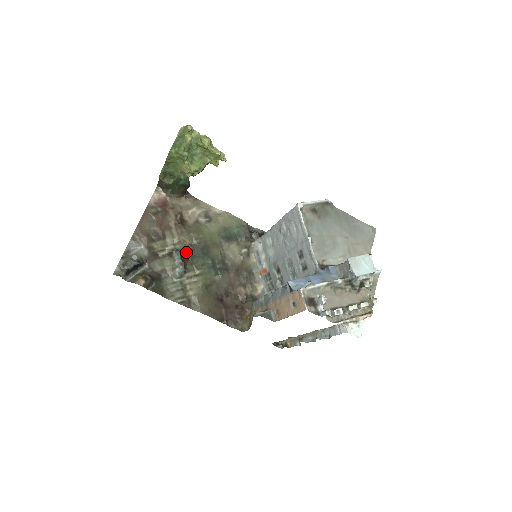
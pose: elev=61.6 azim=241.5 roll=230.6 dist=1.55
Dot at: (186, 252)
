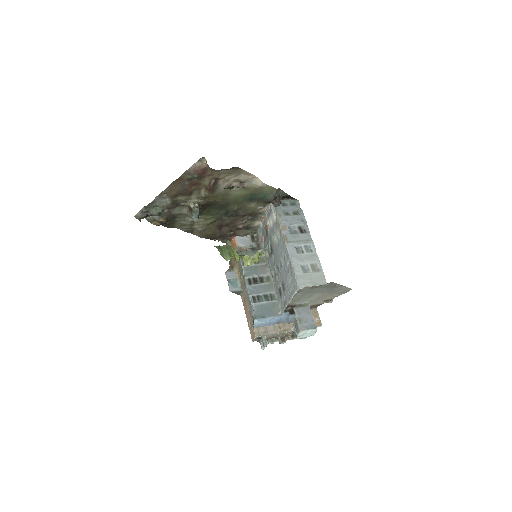
Dot at: (206, 205)
